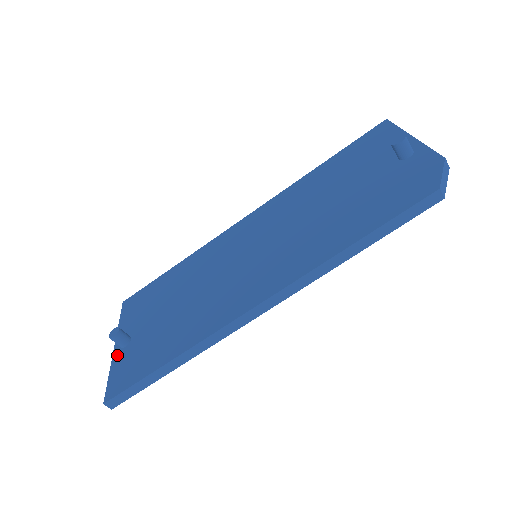
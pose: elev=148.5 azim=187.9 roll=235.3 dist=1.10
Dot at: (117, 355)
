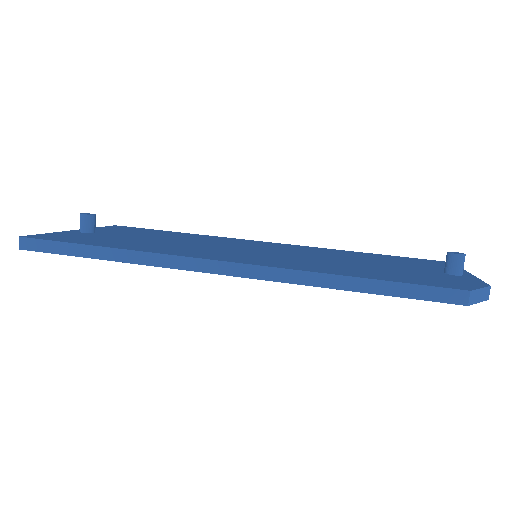
Dot at: (70, 232)
